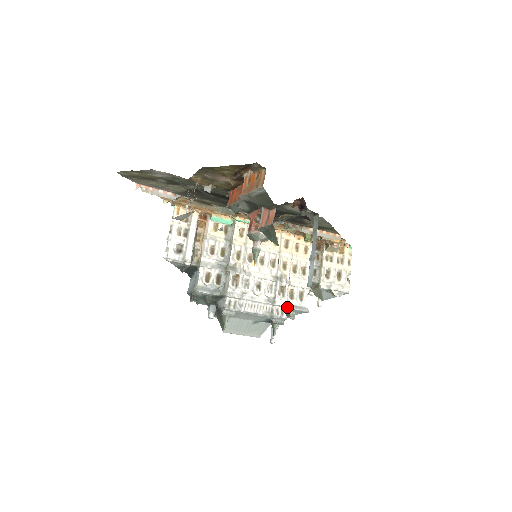
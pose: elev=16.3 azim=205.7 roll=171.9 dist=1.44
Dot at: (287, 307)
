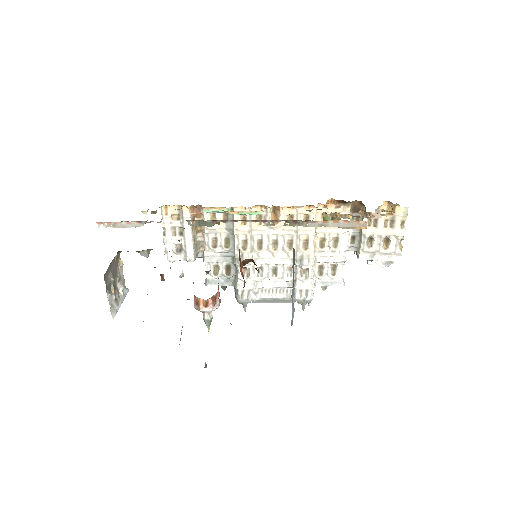
Dot at: (312, 288)
